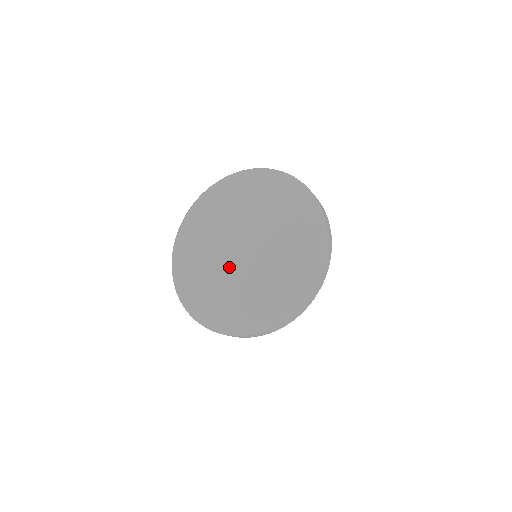
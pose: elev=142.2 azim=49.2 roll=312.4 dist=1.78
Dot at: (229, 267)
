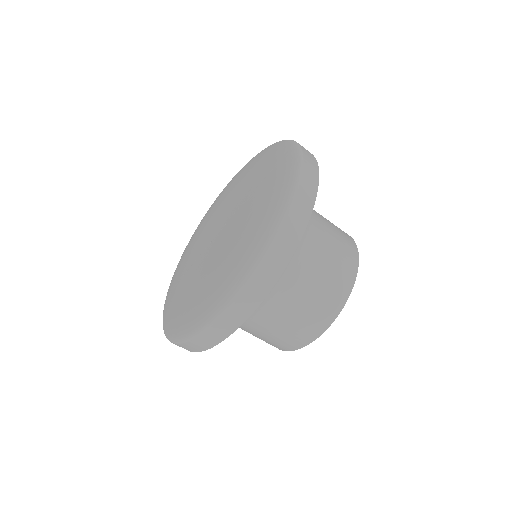
Dot at: (201, 254)
